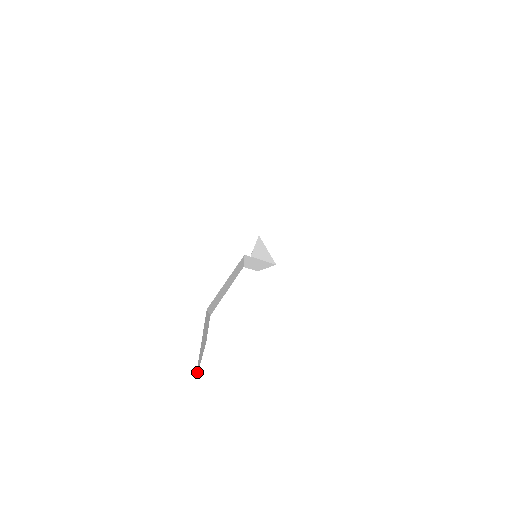
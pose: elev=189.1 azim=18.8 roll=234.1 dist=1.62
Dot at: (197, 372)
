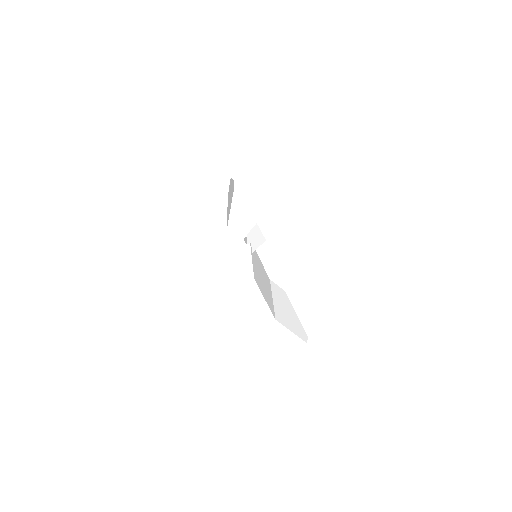
Dot at: (306, 337)
